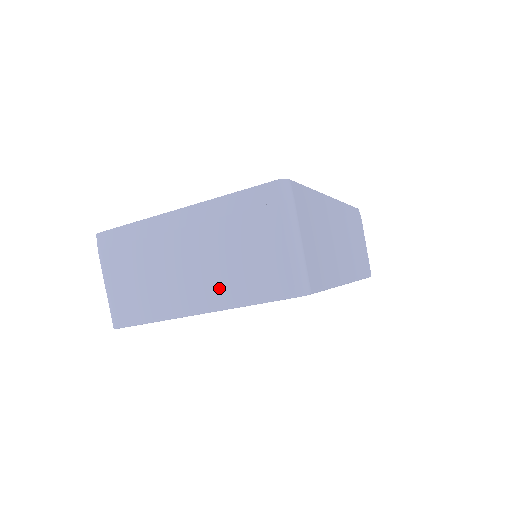
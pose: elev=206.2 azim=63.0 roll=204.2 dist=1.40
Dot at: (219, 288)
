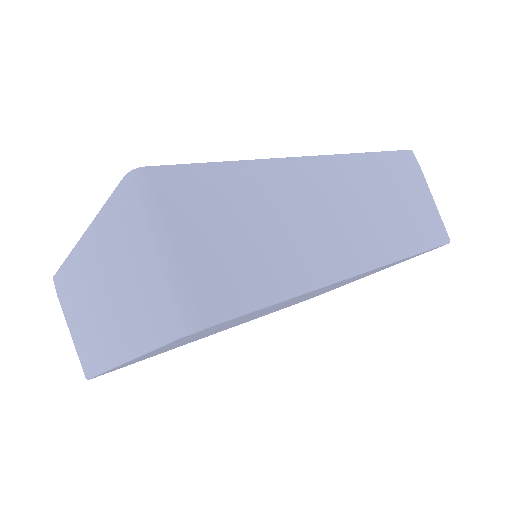
Dot at: (126, 330)
